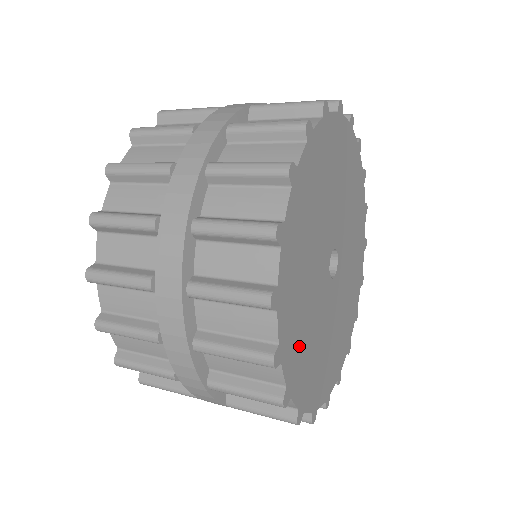
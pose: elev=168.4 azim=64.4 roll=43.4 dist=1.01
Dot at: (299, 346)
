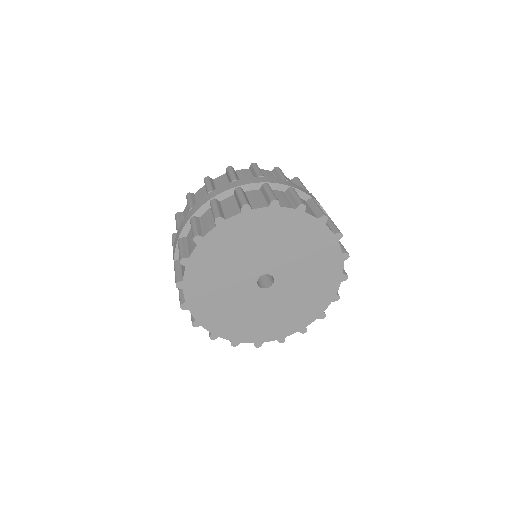
Dot at: (254, 329)
